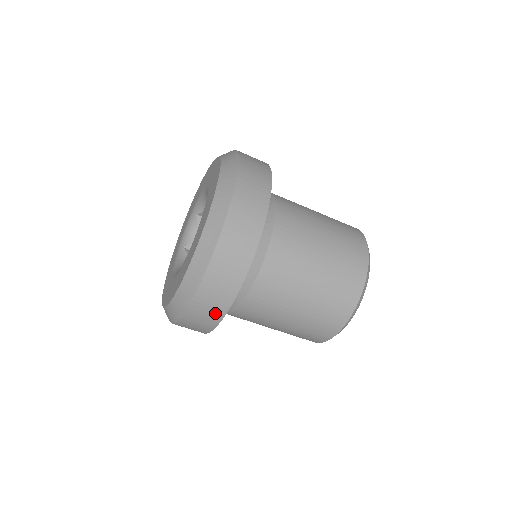
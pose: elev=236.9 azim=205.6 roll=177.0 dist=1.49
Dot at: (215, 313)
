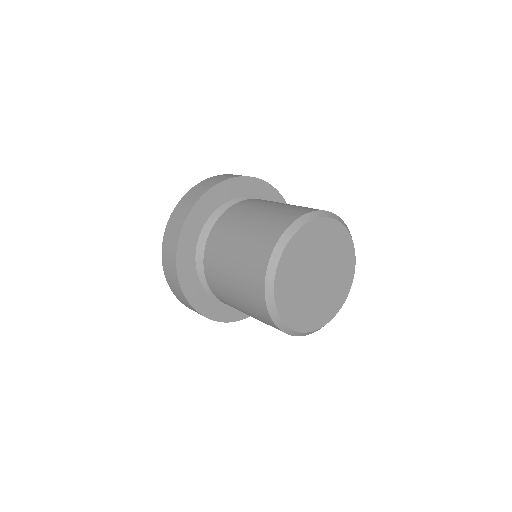
Dot at: (188, 305)
